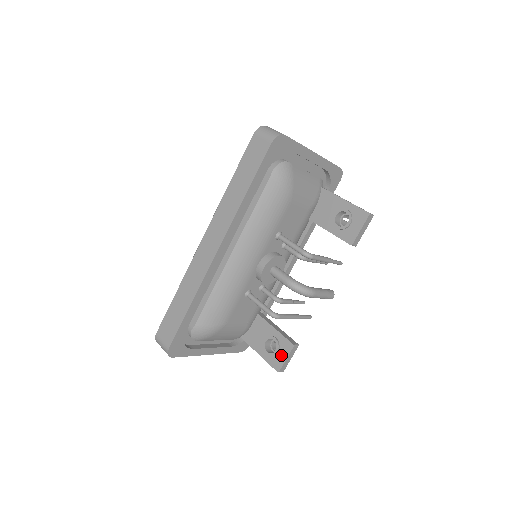
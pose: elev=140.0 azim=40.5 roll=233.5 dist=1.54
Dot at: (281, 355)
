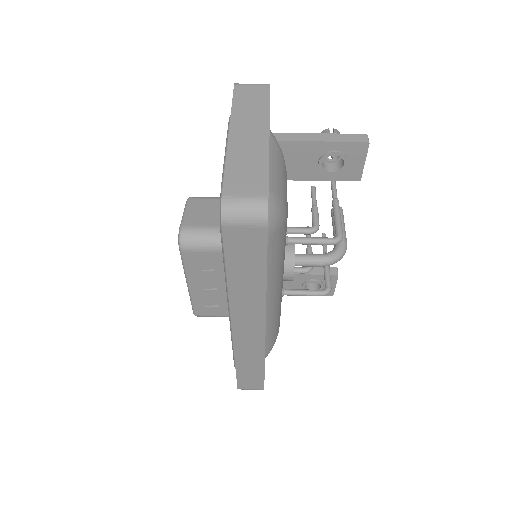
Dot at: occluded
